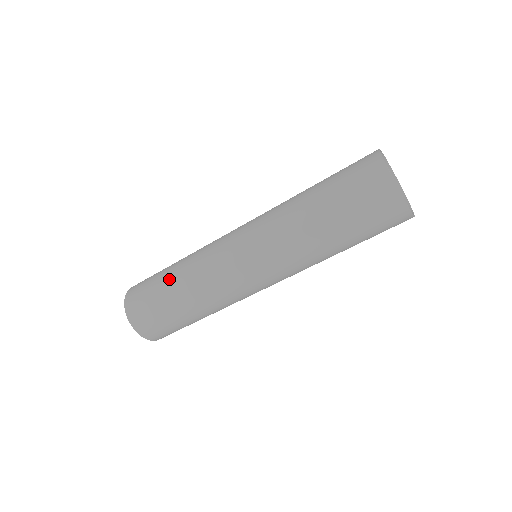
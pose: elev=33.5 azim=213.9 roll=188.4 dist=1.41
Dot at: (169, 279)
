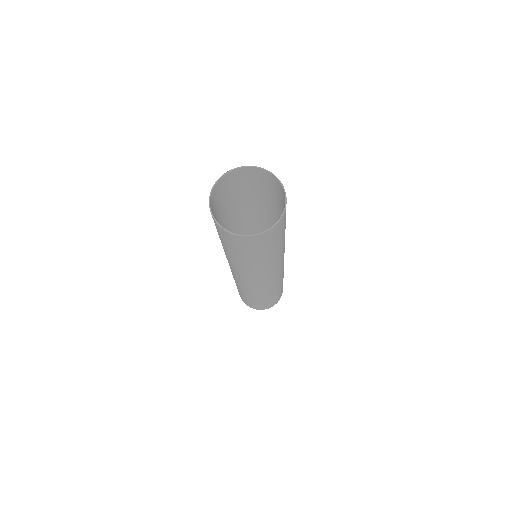
Dot at: occluded
